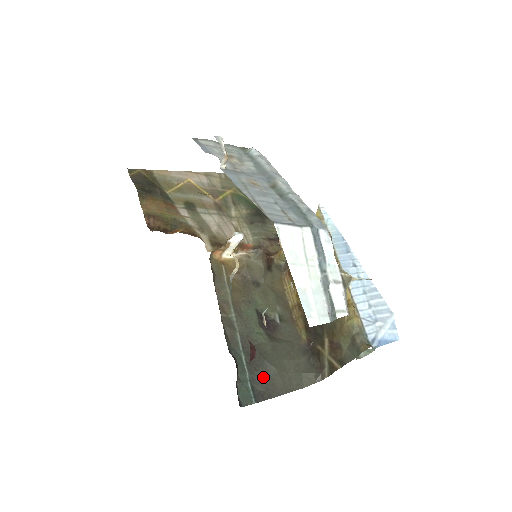
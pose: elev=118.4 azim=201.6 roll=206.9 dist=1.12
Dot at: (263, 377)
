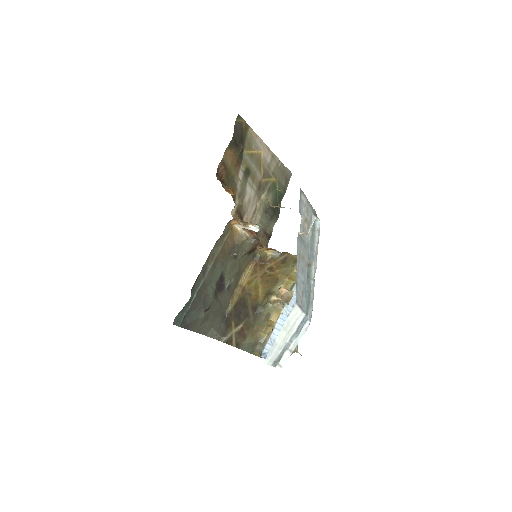
Dot at: (194, 315)
